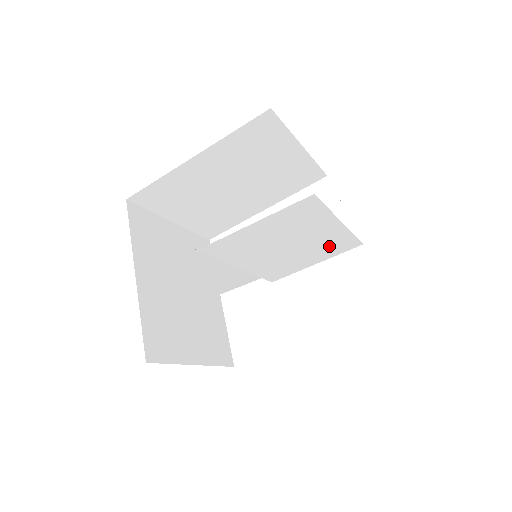
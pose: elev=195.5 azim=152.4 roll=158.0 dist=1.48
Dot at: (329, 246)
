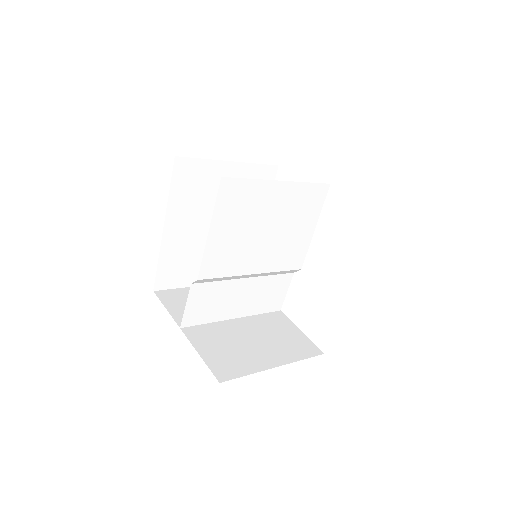
Dot at: (302, 206)
